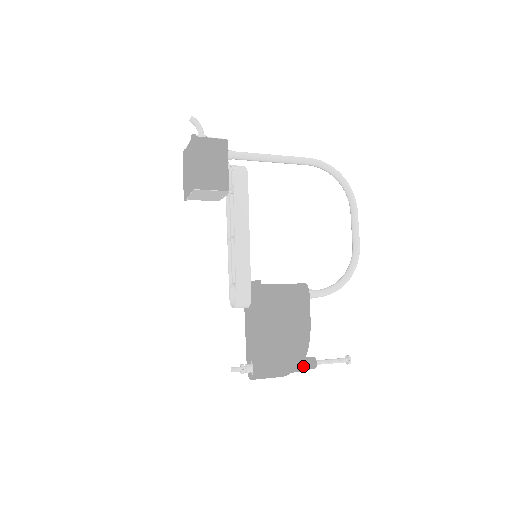
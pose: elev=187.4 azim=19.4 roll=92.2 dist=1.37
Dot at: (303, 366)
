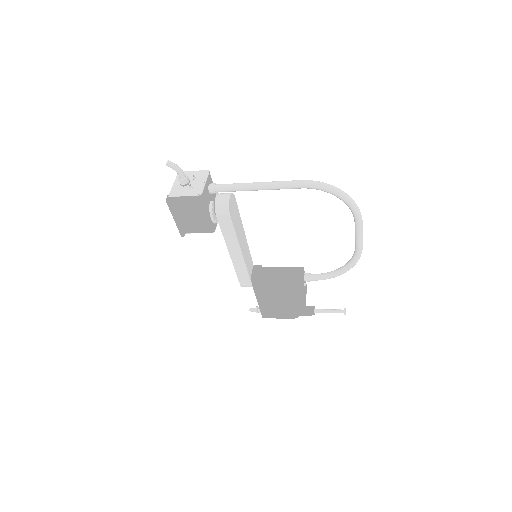
Dot at: occluded
